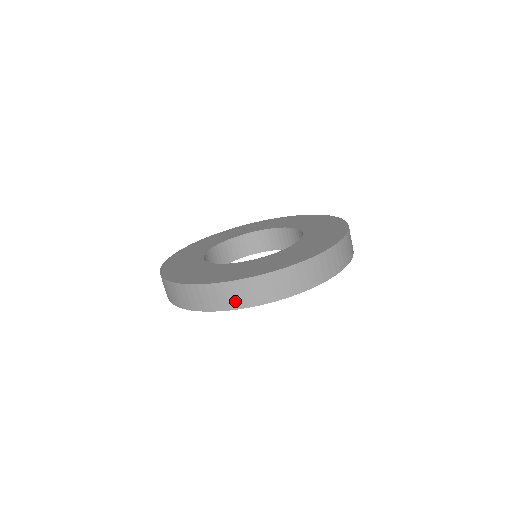
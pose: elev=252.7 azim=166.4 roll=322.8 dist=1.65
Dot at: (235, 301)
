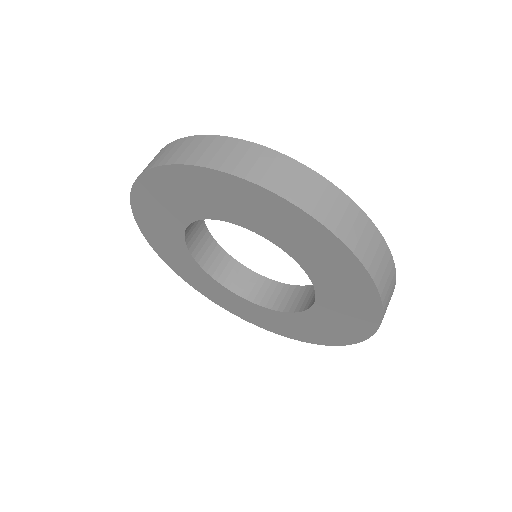
Dot at: (151, 164)
